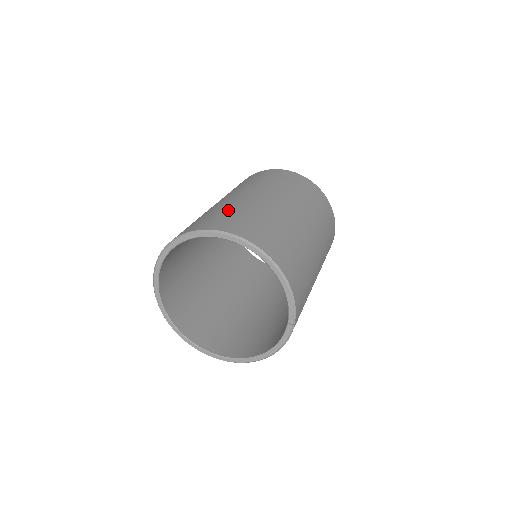
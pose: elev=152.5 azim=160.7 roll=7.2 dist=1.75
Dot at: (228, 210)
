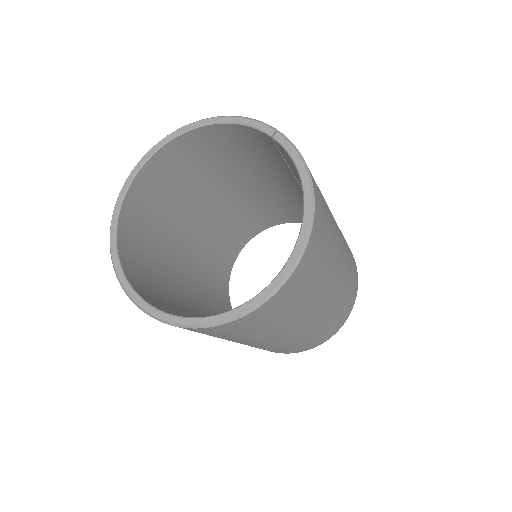
Dot at: occluded
